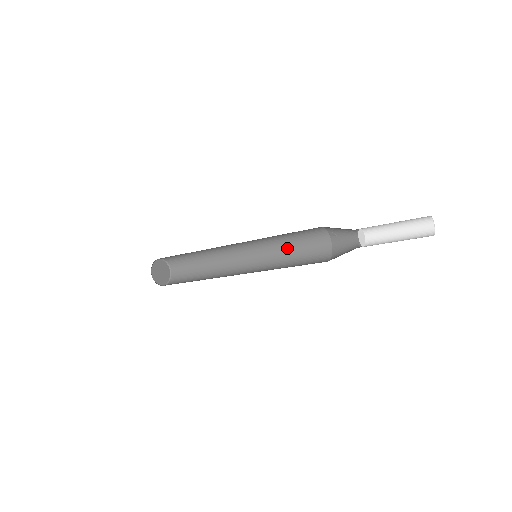
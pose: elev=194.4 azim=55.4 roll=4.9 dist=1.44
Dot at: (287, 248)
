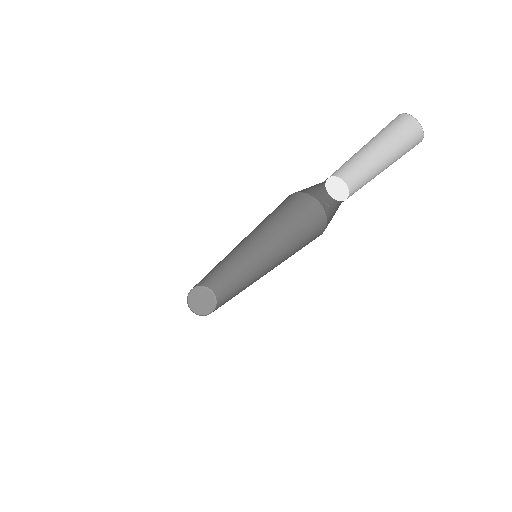
Dot at: (291, 244)
